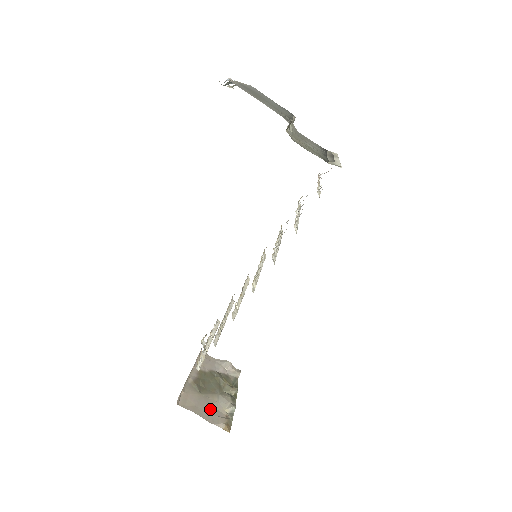
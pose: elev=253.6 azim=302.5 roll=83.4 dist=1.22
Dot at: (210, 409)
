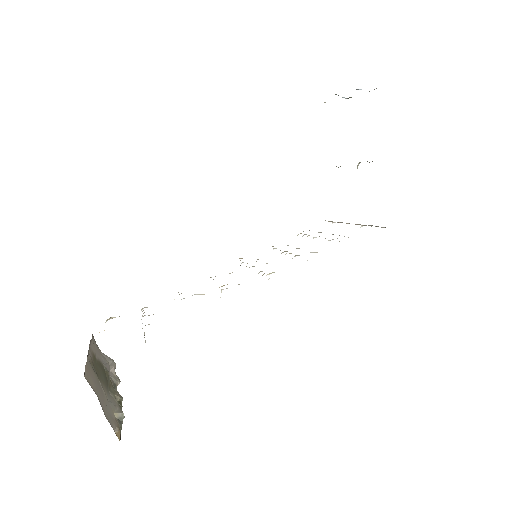
Dot at: (105, 402)
